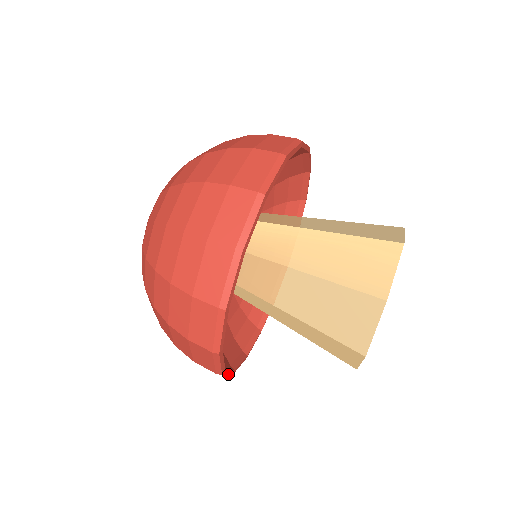
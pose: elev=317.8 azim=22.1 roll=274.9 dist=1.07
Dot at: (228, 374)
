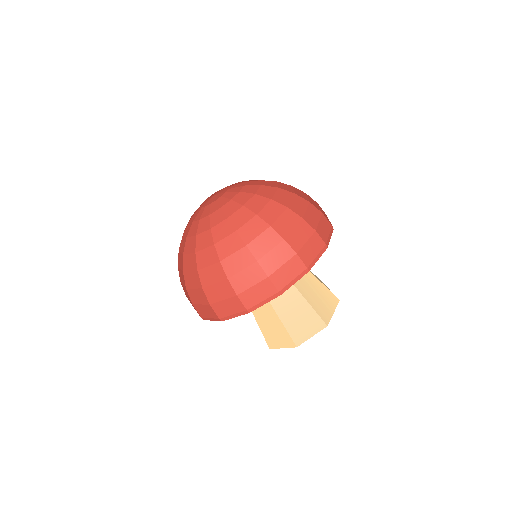
Dot at: (212, 320)
